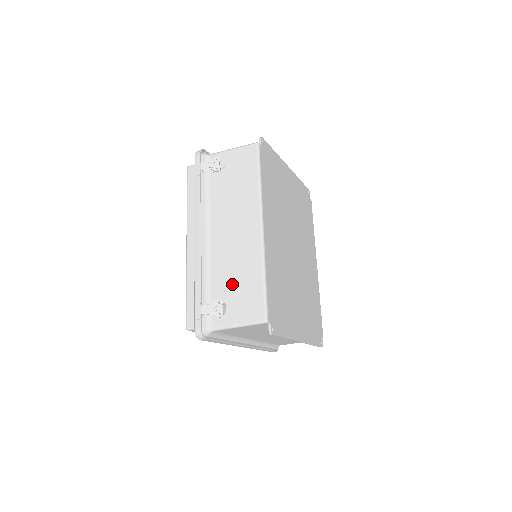
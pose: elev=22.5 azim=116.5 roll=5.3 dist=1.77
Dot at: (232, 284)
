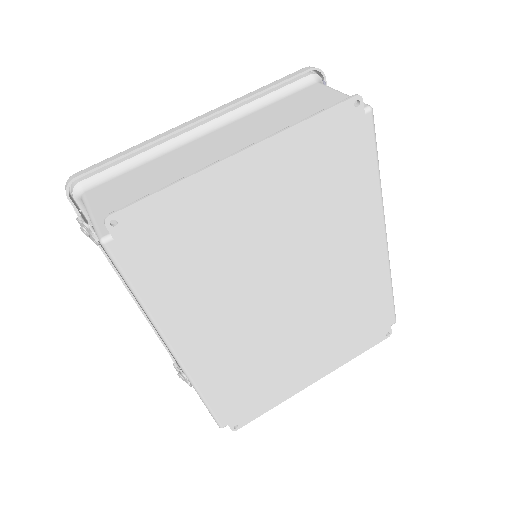
Dot at: occluded
